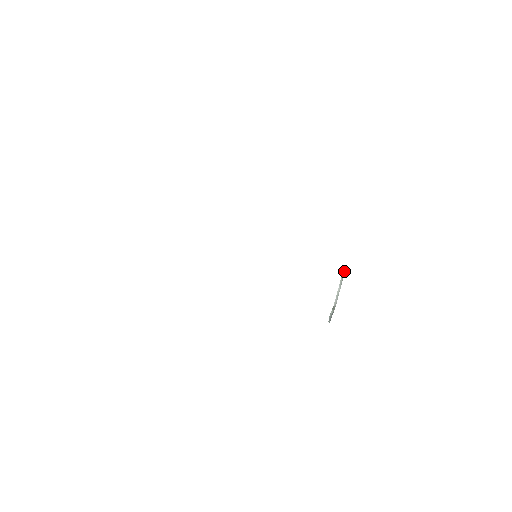
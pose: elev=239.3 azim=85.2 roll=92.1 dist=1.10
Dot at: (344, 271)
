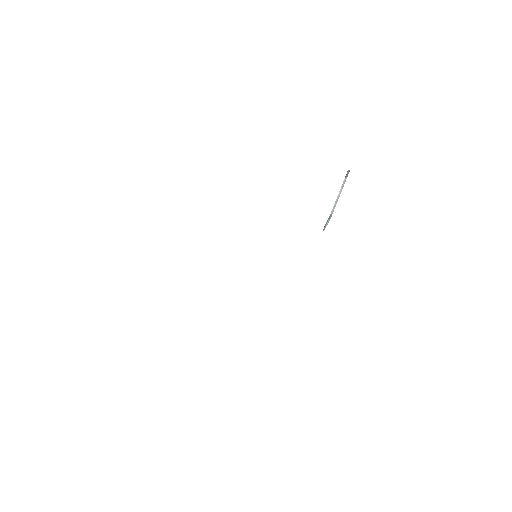
Dot at: occluded
